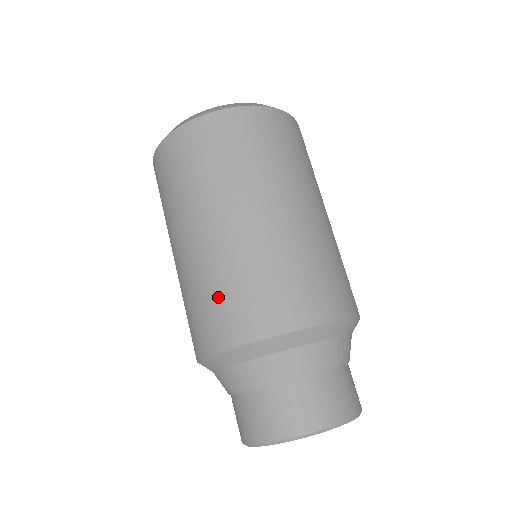
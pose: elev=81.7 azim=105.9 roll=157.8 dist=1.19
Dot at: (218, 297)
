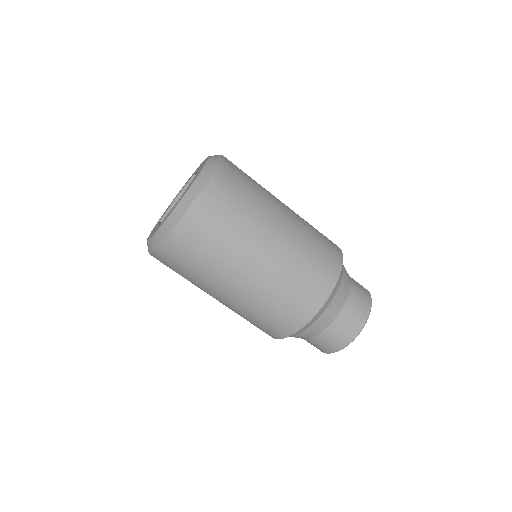
Dot at: (299, 284)
